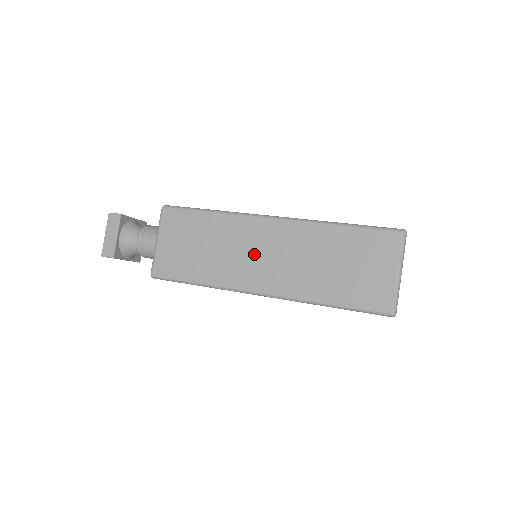
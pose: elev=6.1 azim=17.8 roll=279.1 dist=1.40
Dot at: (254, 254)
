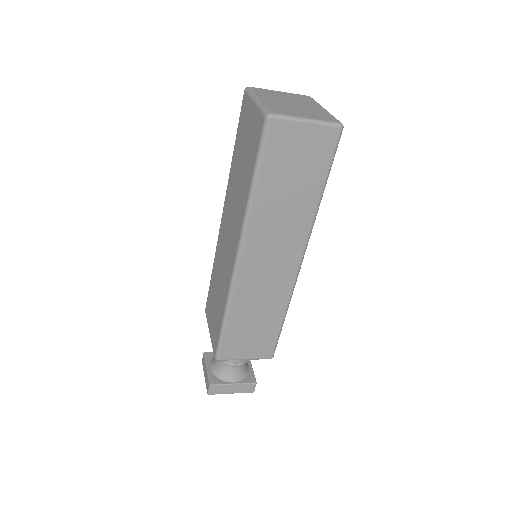
Dot at: (226, 248)
